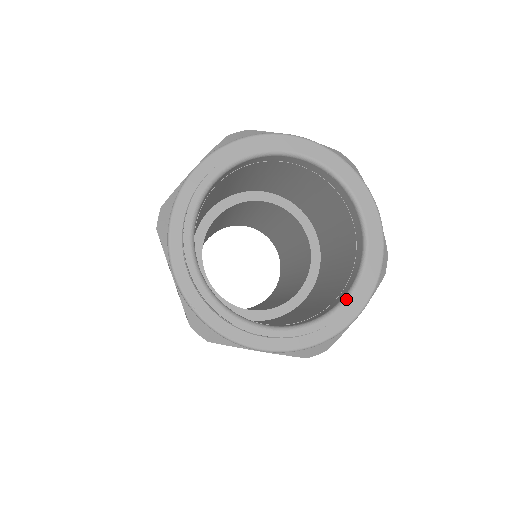
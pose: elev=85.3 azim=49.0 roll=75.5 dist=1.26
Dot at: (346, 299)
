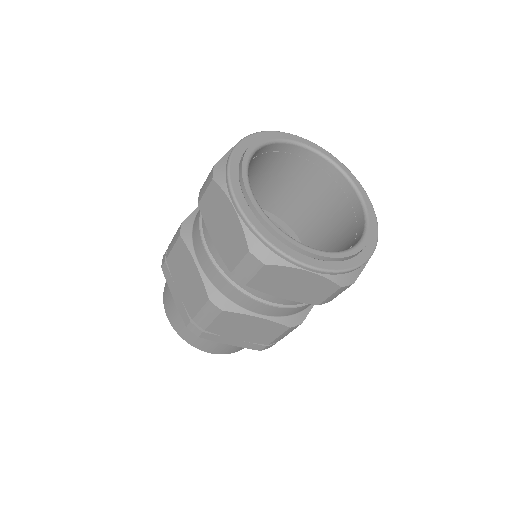
Dot at: (363, 239)
